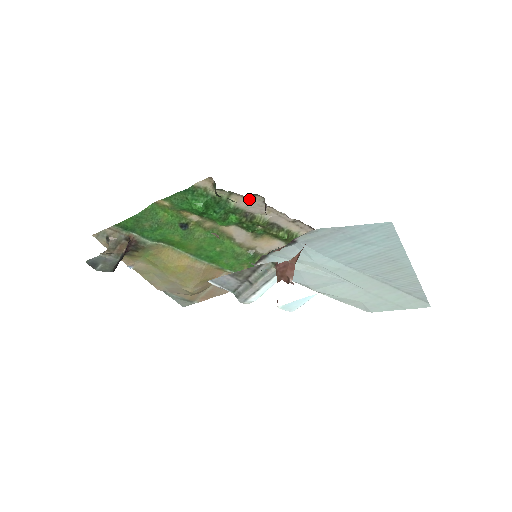
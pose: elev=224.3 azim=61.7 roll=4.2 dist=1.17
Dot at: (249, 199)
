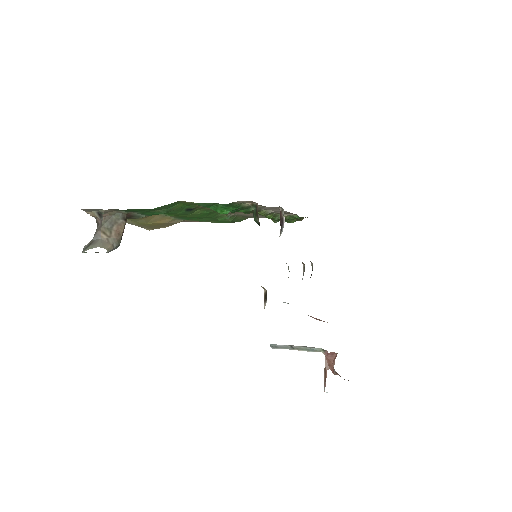
Dot at: occluded
